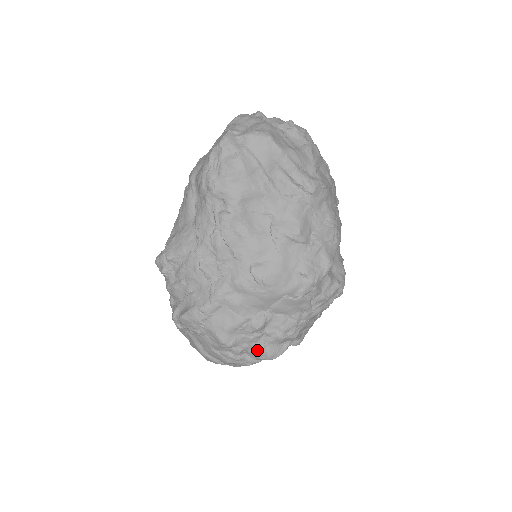
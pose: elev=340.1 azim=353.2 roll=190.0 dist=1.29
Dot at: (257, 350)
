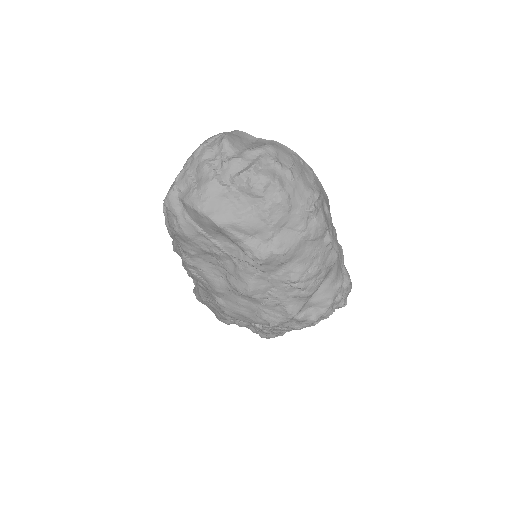
Dot at: (251, 330)
